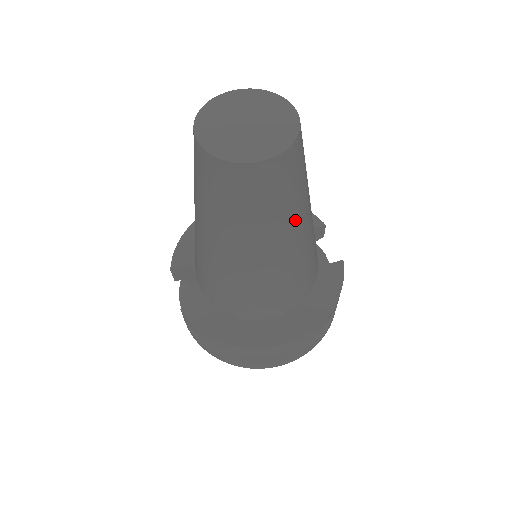
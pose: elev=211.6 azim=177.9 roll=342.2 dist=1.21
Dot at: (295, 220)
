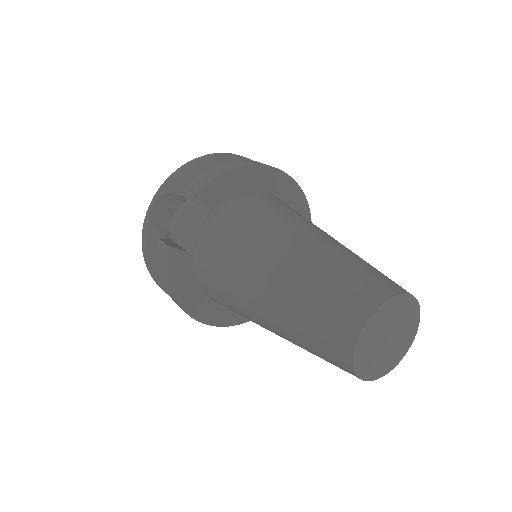
Dot at: occluded
